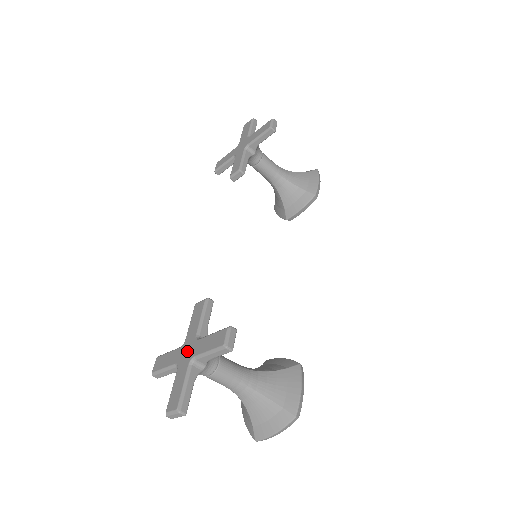
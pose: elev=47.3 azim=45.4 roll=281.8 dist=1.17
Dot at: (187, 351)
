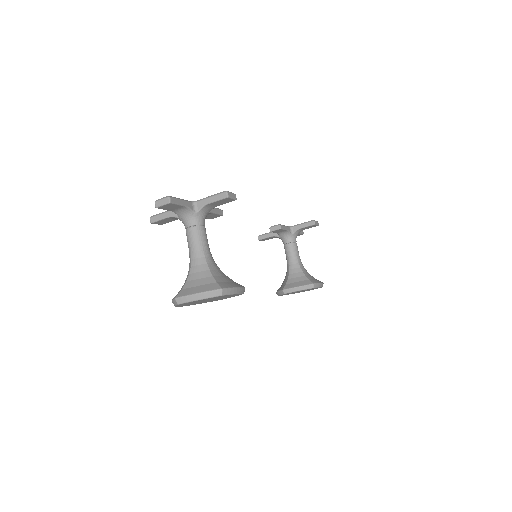
Dot at: occluded
